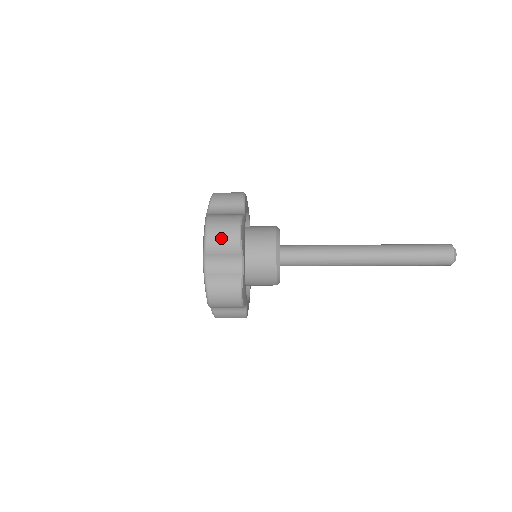
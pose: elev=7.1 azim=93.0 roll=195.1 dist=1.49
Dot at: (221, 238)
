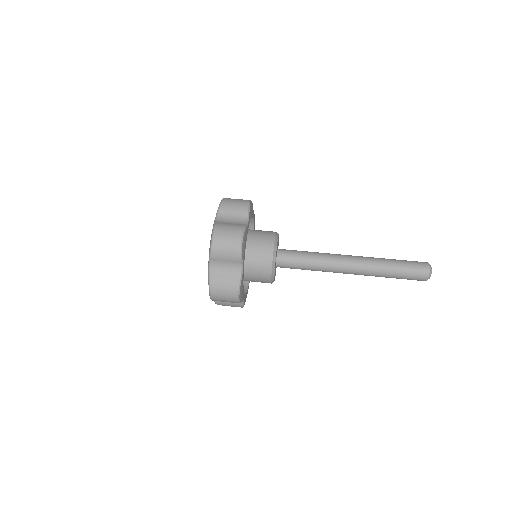
Dot at: (225, 247)
